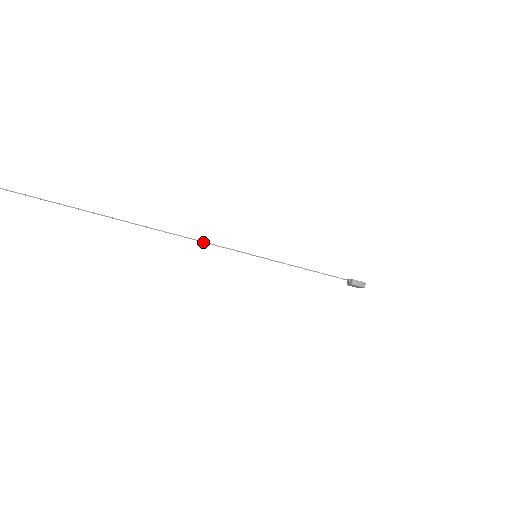
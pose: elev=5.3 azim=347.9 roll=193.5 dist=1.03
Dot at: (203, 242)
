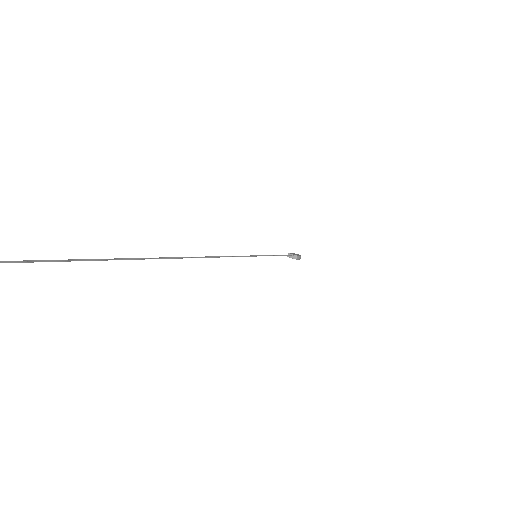
Dot at: (230, 256)
